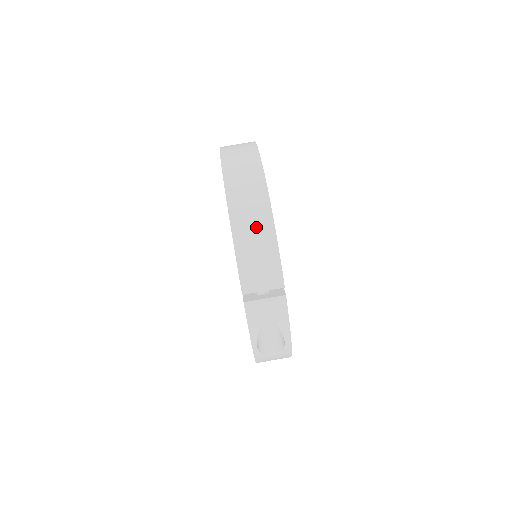
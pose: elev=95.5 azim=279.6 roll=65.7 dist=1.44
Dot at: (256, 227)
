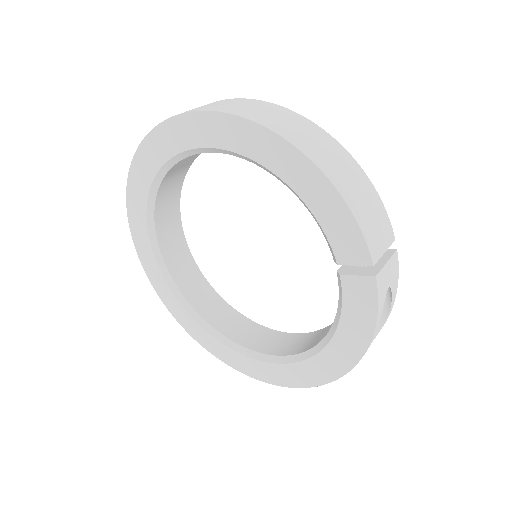
Dot at: (349, 173)
